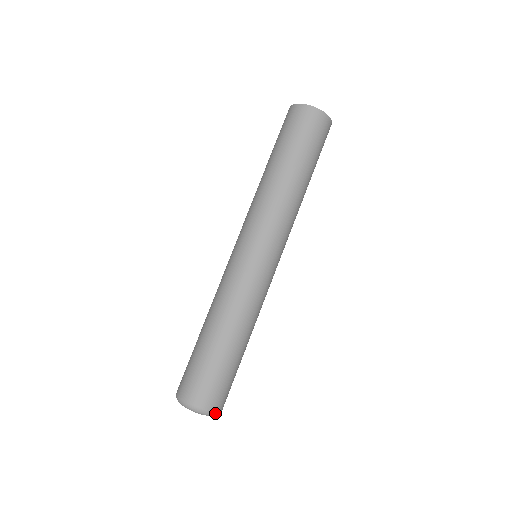
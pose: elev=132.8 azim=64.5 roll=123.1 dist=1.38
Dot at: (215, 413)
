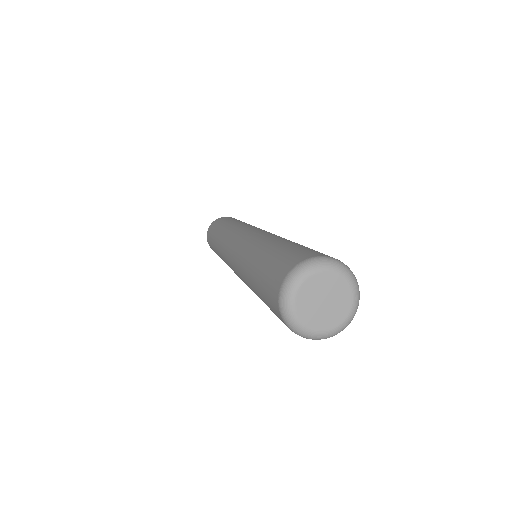
Dot at: (355, 278)
